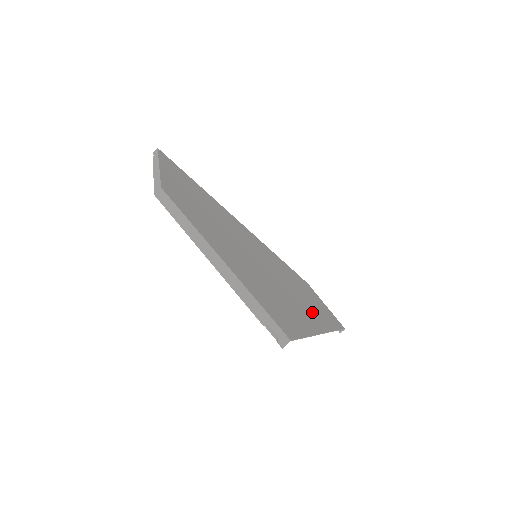
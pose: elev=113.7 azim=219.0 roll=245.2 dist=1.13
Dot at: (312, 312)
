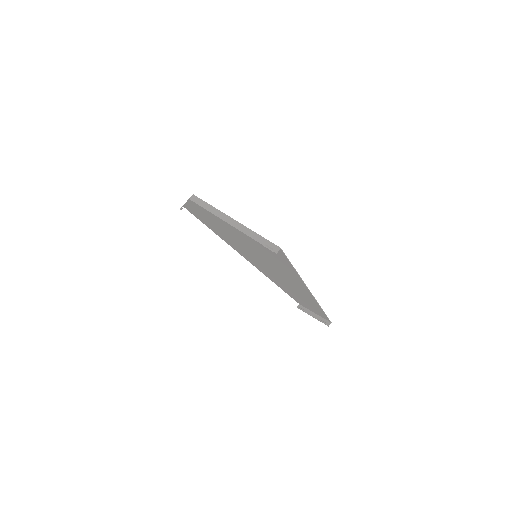
Dot at: (300, 288)
